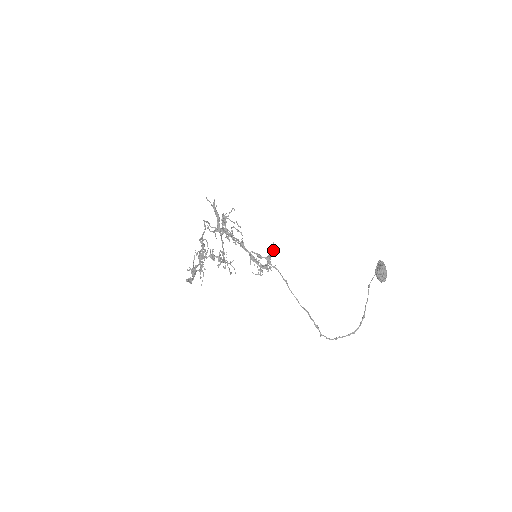
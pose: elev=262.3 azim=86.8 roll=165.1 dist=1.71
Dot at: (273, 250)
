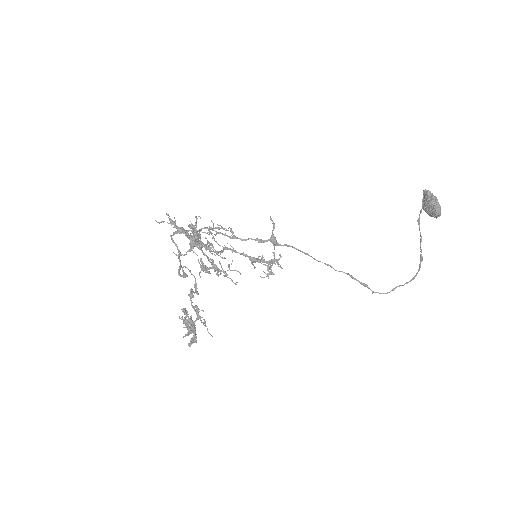
Dot at: (274, 227)
